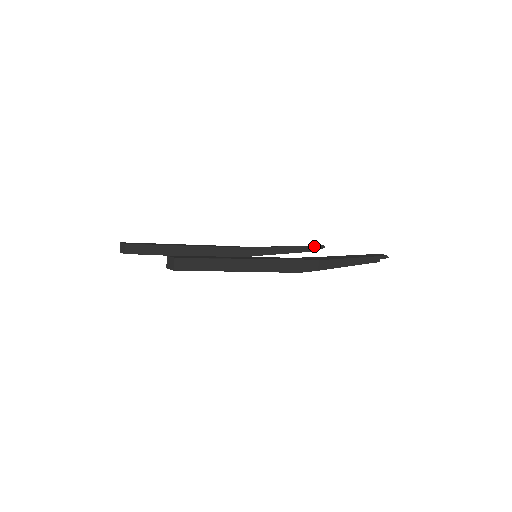
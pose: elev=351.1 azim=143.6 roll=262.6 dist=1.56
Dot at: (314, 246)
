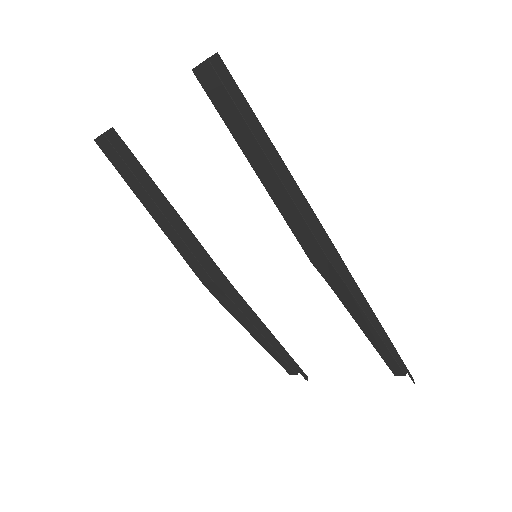
Dot at: (298, 366)
